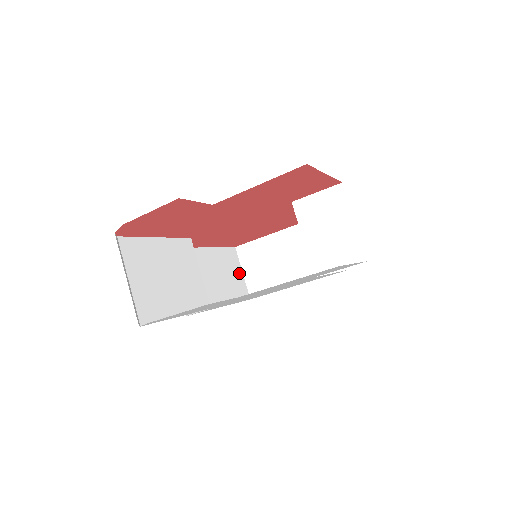
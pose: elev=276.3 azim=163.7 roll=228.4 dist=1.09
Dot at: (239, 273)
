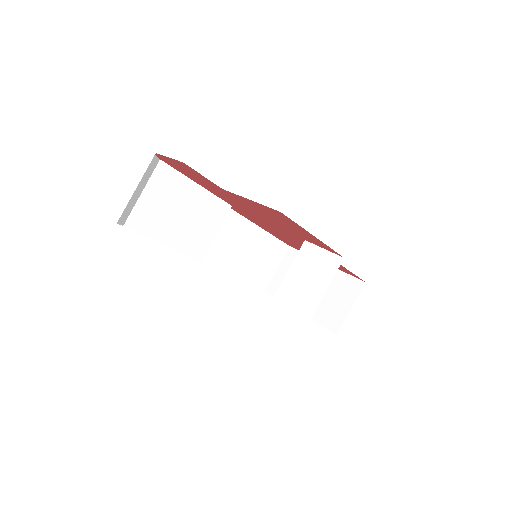
Dot at: (273, 266)
